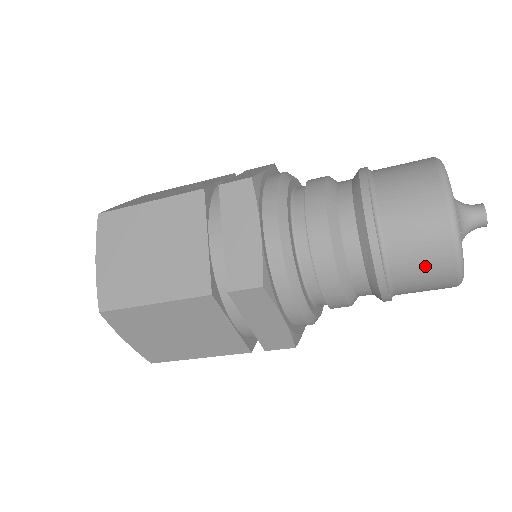
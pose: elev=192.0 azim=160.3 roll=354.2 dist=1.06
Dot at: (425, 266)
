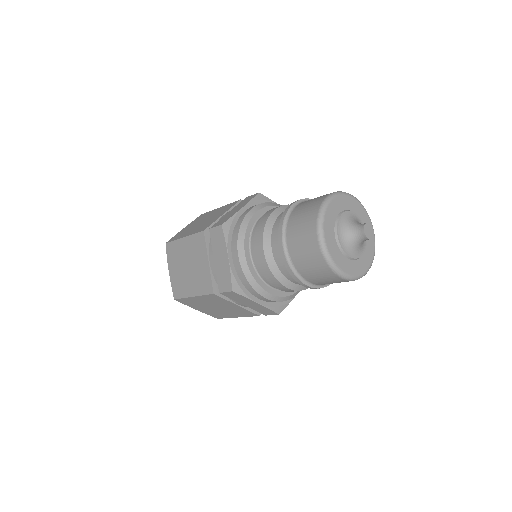
Dot at: (319, 275)
